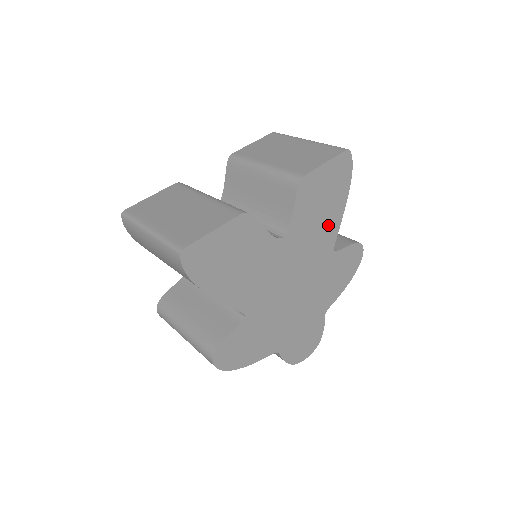
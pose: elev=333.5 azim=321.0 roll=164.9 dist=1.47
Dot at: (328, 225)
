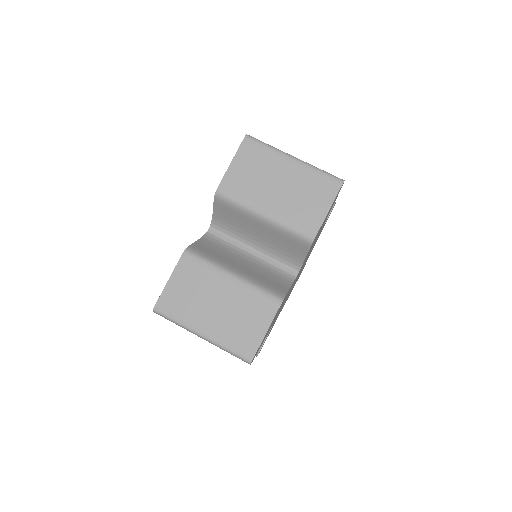
Dot at: occluded
